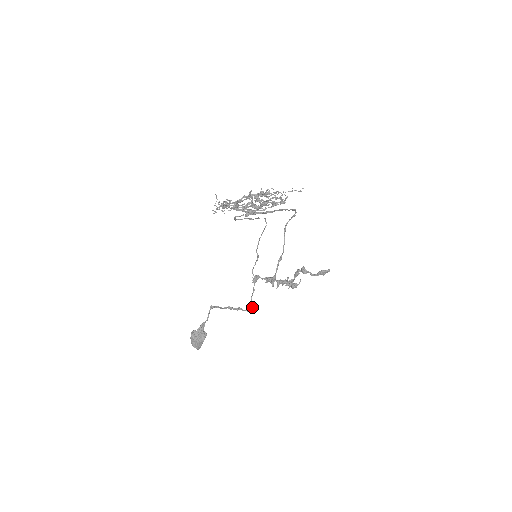
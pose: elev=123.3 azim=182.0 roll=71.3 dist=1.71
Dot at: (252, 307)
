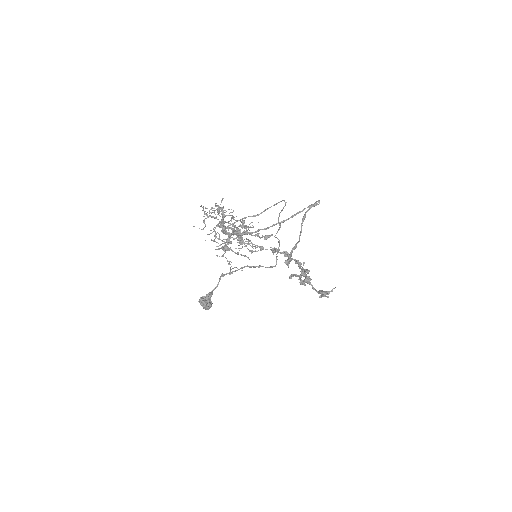
Dot at: (276, 264)
